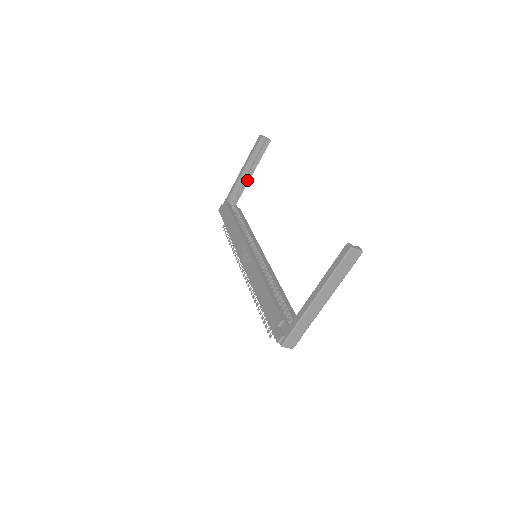
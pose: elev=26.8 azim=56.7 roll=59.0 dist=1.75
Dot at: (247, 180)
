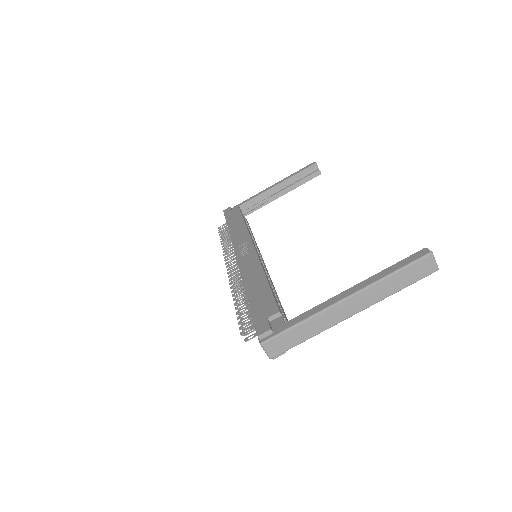
Dot at: (273, 198)
